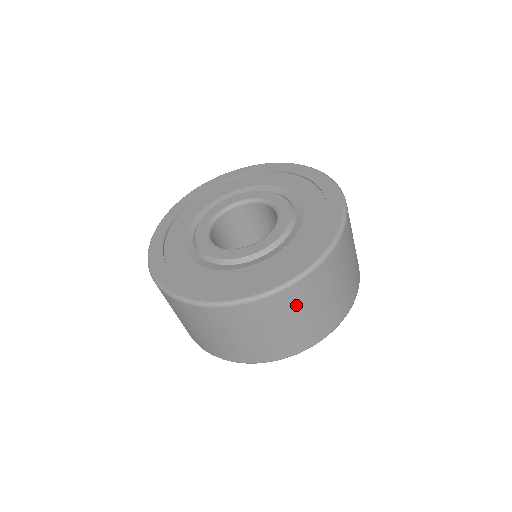
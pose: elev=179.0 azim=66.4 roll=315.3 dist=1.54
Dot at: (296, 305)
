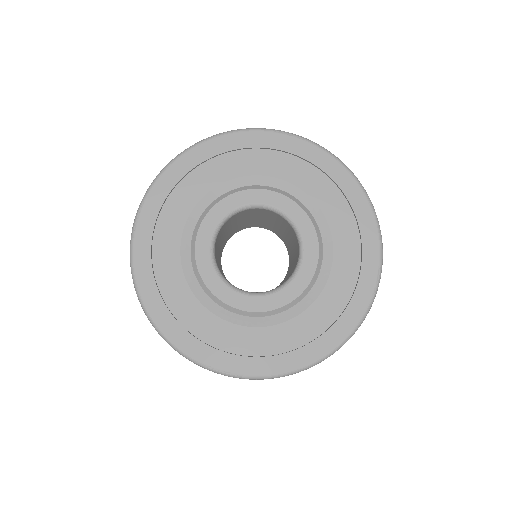
Dot at: occluded
